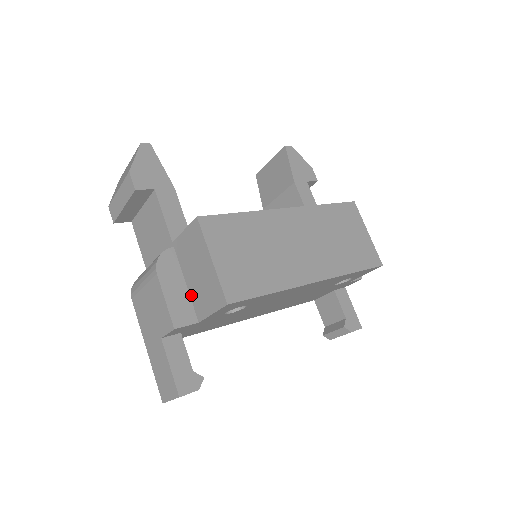
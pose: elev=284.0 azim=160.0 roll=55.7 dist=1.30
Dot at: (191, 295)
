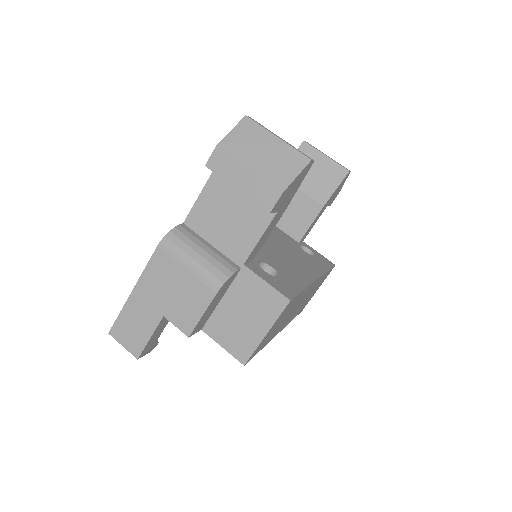
Dot at: (217, 311)
